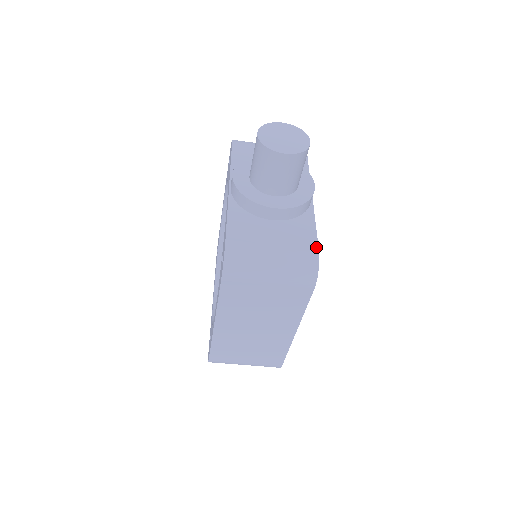
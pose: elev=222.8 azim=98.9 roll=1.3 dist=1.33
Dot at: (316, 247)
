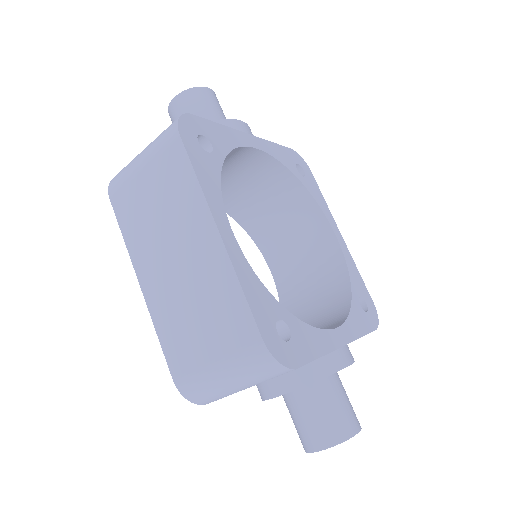
Dot at: (193, 117)
